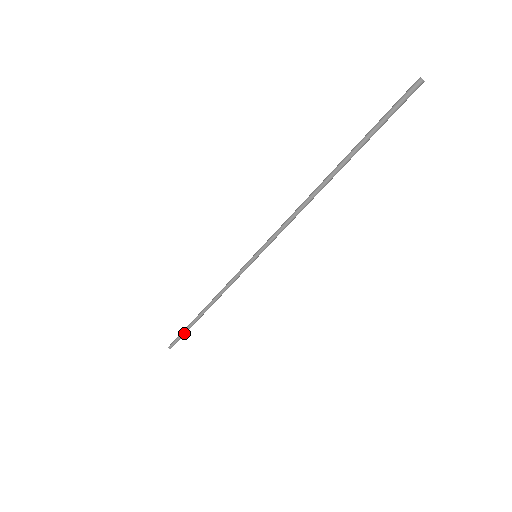
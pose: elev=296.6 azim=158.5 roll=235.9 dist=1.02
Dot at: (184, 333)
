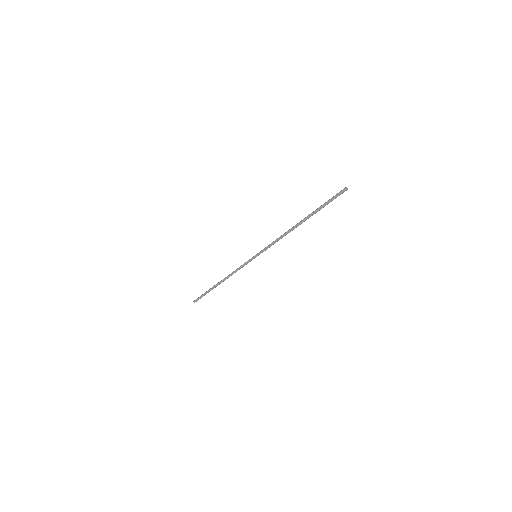
Dot at: occluded
